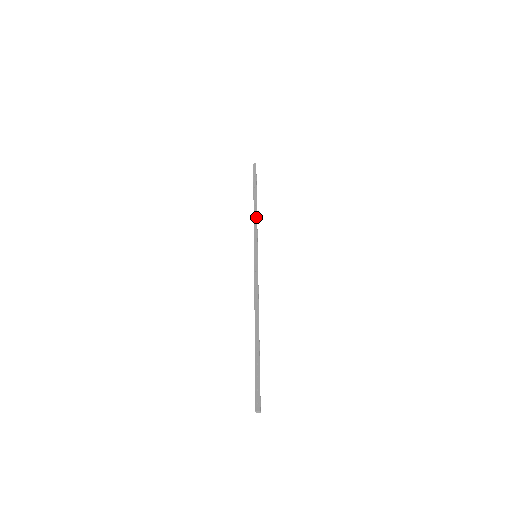
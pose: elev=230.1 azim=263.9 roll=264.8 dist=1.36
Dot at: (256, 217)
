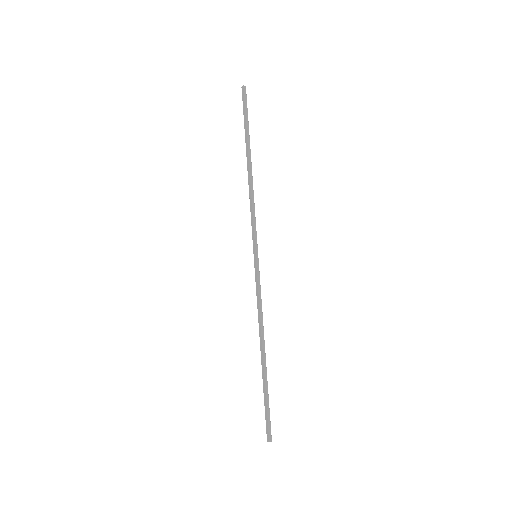
Dot at: (250, 193)
